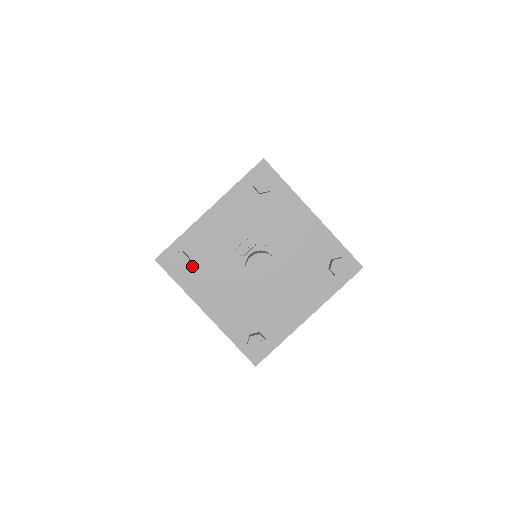
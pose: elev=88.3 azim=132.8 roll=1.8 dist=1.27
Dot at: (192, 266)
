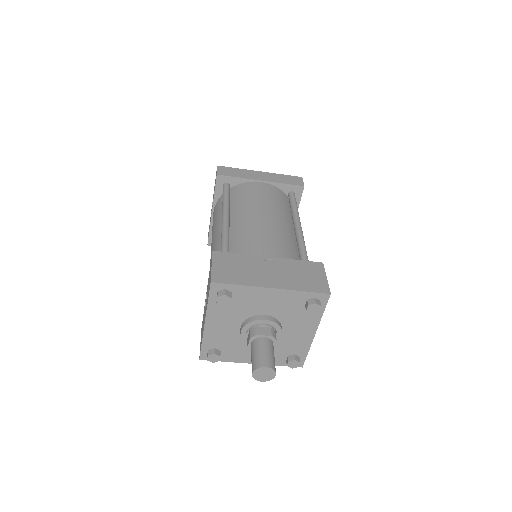
Dot at: occluded
